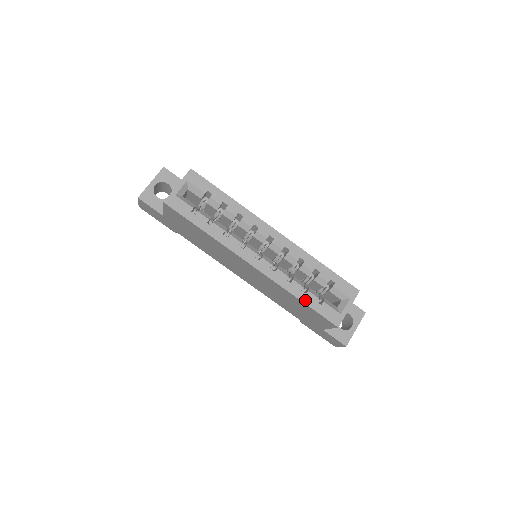
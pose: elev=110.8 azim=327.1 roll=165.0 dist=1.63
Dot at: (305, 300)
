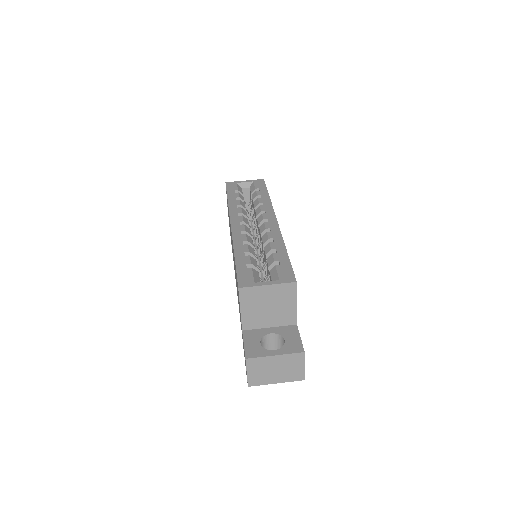
Dot at: (238, 258)
